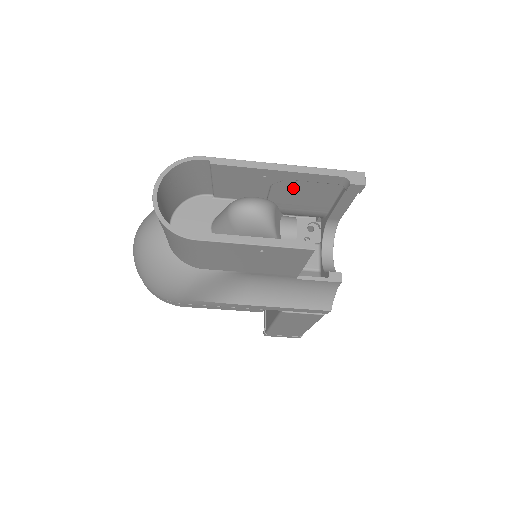
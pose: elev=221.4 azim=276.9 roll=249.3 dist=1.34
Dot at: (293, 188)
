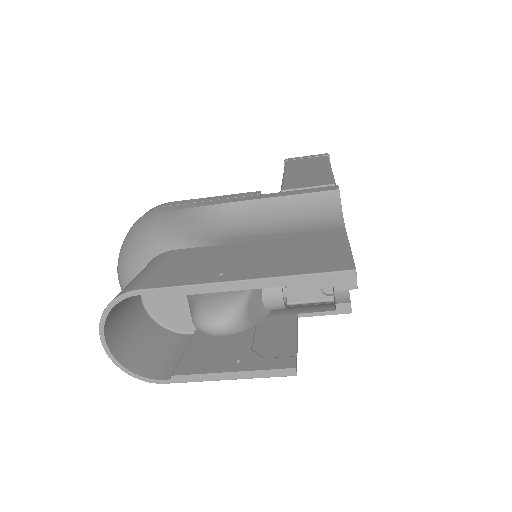
Dot at: occluded
